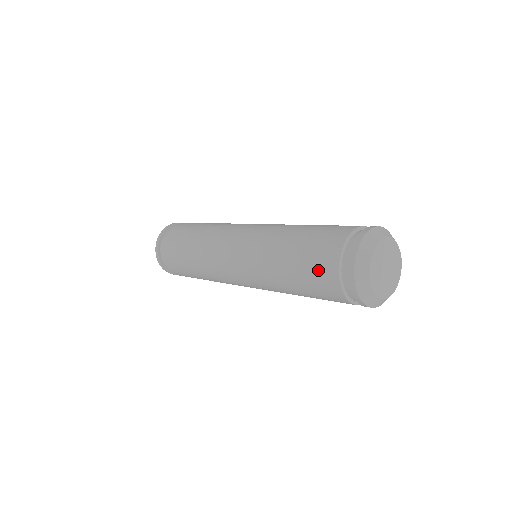
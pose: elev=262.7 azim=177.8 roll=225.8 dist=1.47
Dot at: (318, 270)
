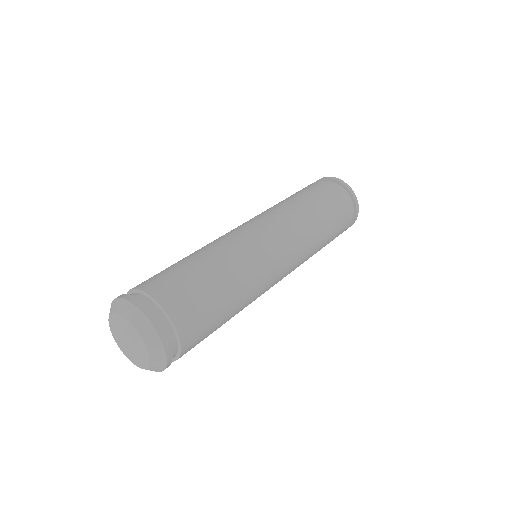
Dot at: (322, 189)
